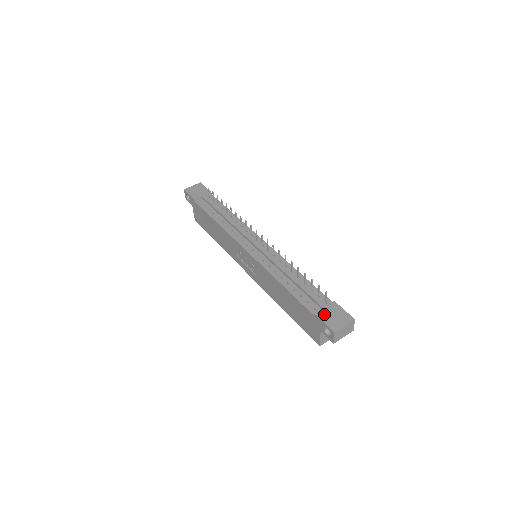
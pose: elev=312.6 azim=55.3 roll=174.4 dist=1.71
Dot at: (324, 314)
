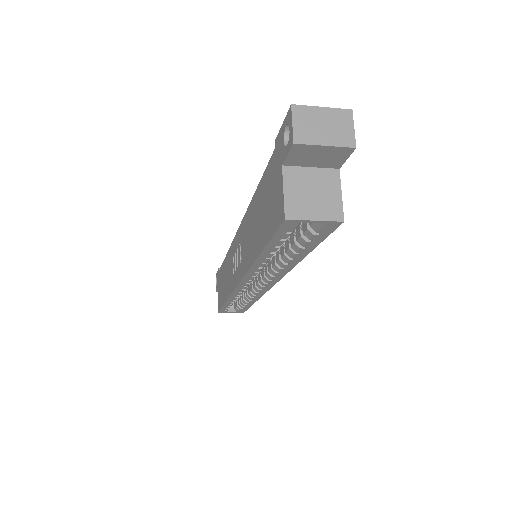
Dot at: occluded
